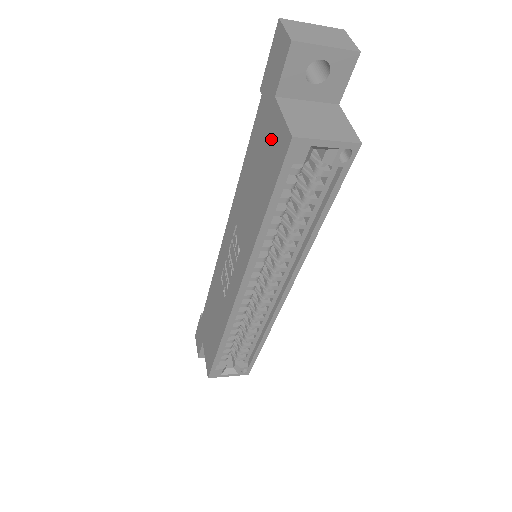
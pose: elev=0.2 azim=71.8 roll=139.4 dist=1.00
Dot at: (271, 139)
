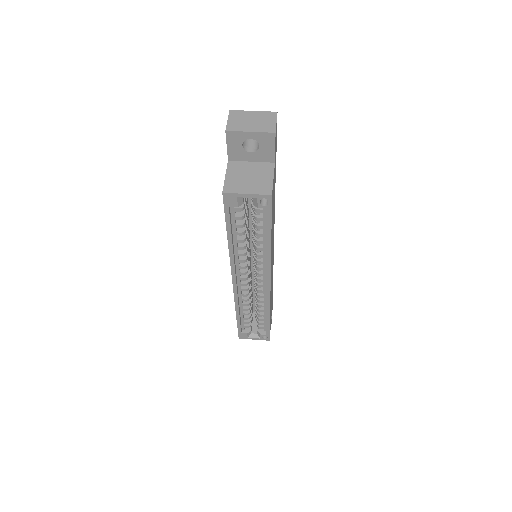
Dot at: occluded
